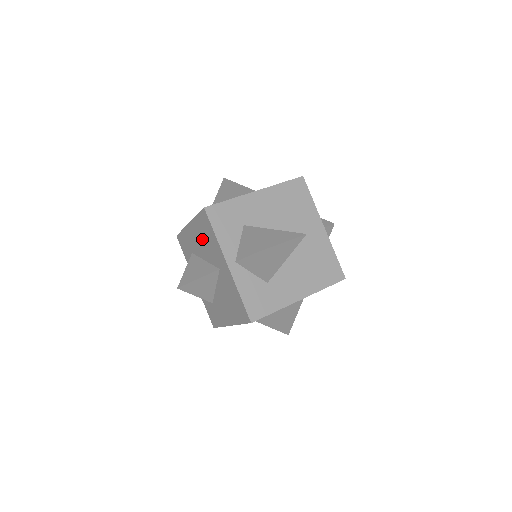
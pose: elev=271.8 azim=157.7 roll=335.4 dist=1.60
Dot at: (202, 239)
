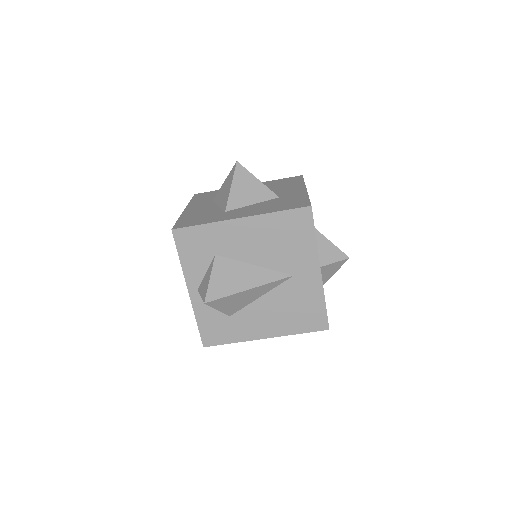
Dot at: occluded
